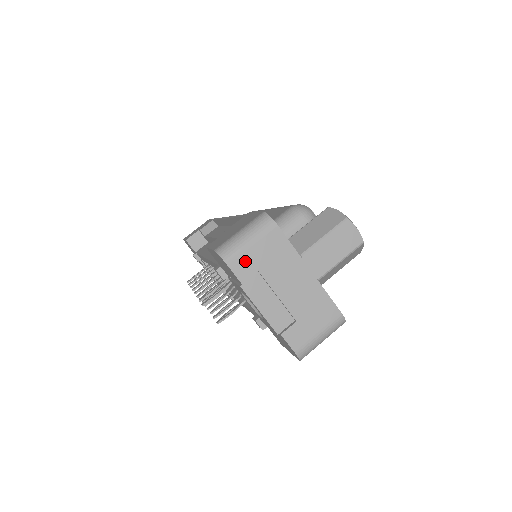
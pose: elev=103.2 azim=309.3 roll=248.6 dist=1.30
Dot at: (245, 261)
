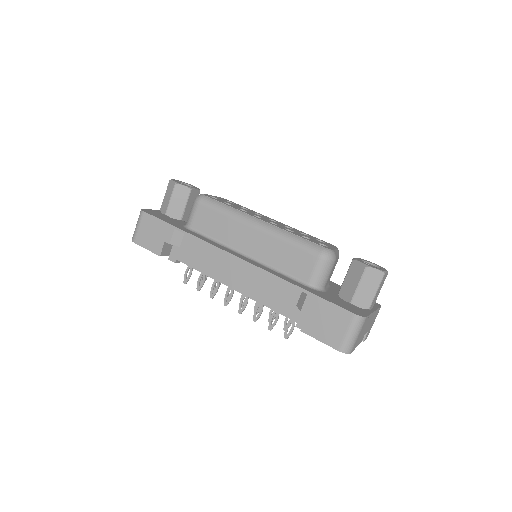
Dot at: (356, 343)
